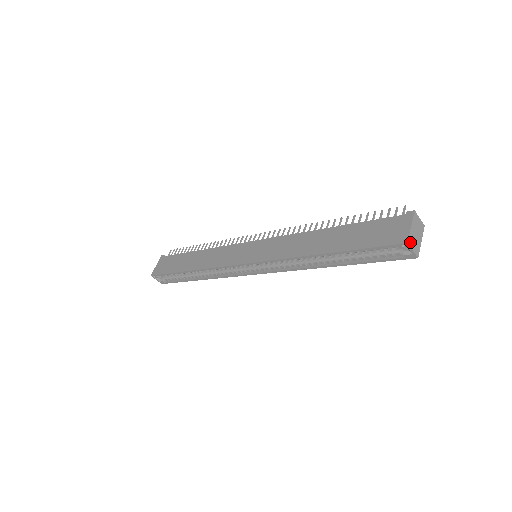
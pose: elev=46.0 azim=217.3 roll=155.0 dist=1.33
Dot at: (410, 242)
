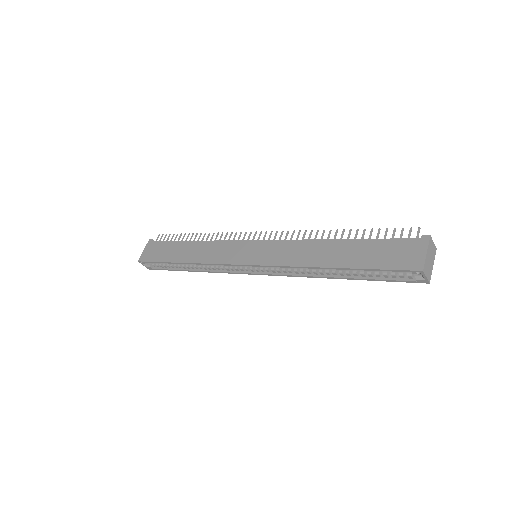
Dot at: (425, 269)
